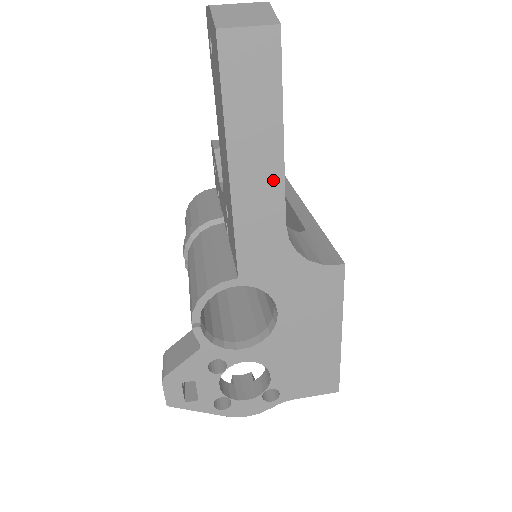
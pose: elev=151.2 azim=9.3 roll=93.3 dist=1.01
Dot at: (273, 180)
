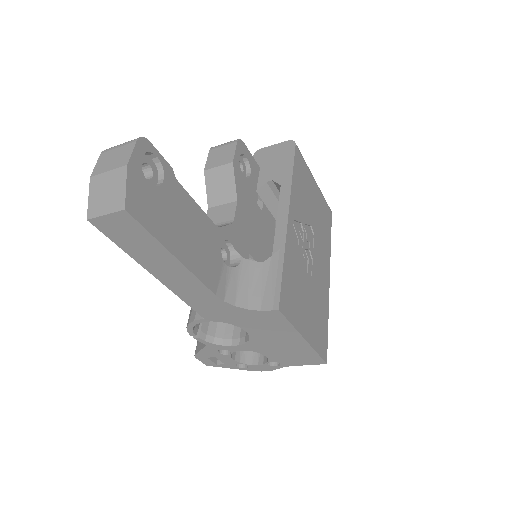
Dot at: (188, 277)
